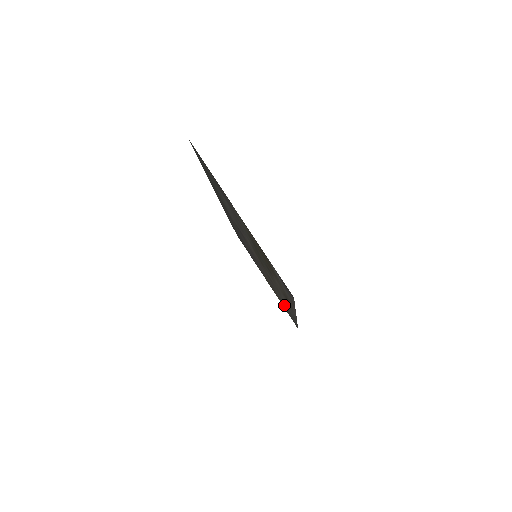
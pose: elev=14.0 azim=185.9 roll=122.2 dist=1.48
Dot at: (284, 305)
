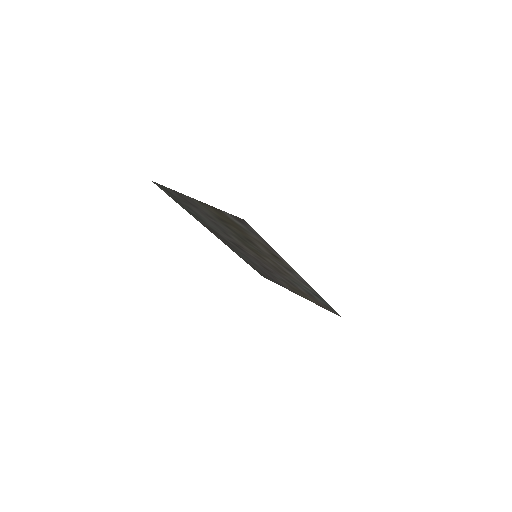
Dot at: (312, 296)
